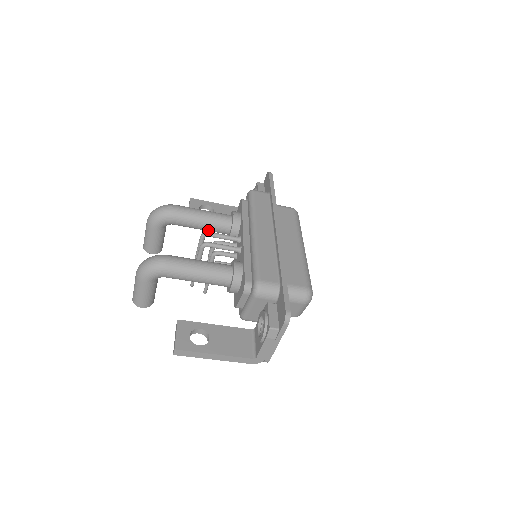
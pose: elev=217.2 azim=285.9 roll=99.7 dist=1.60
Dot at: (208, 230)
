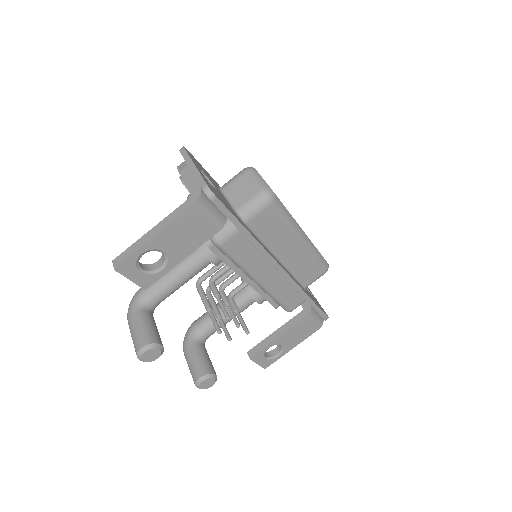
Dot at: occluded
